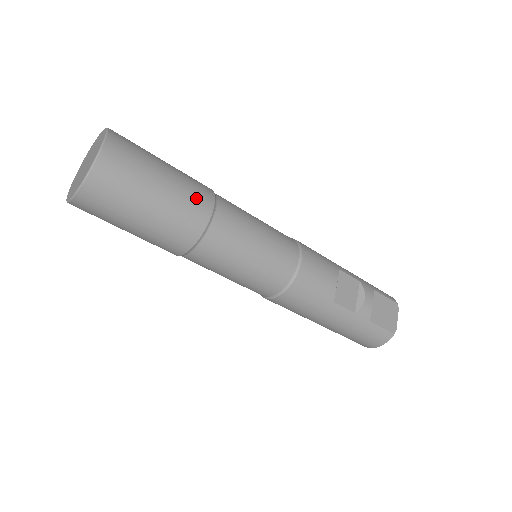
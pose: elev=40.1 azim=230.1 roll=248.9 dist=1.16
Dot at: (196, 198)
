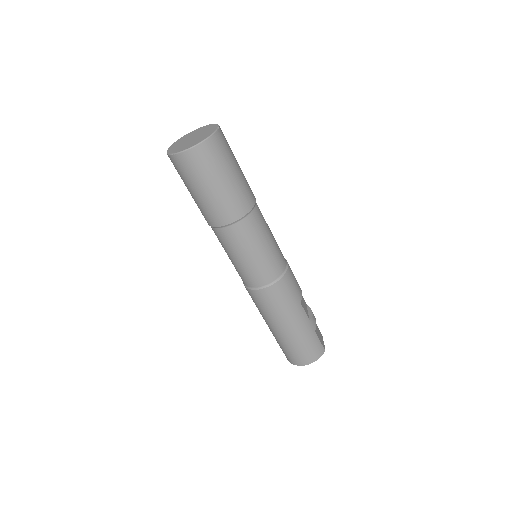
Dot at: occluded
